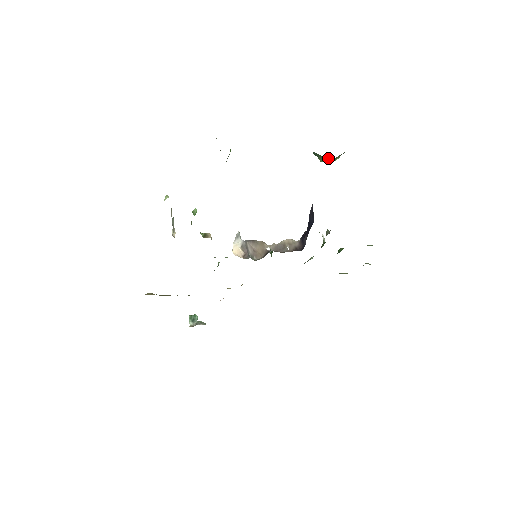
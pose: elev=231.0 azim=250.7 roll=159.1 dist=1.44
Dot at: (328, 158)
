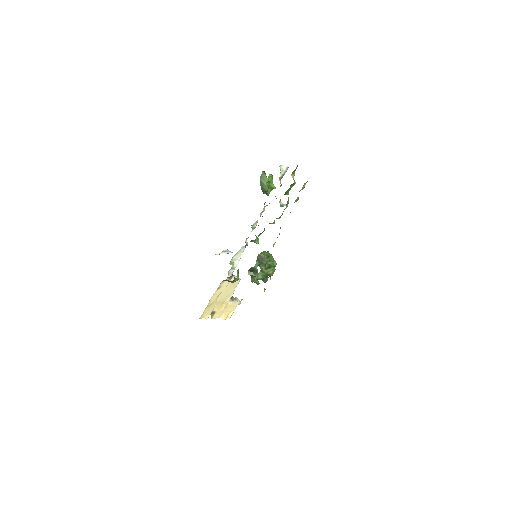
Dot at: (261, 184)
